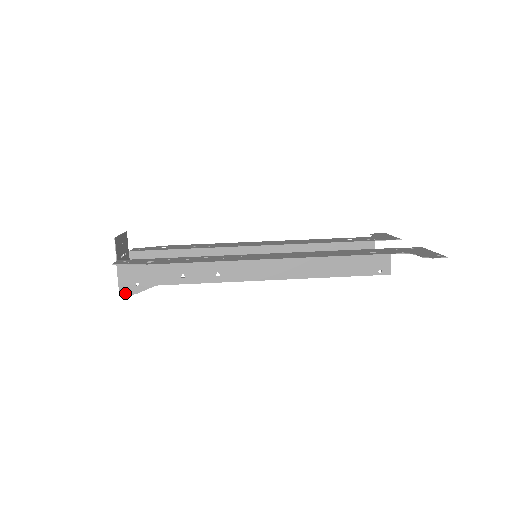
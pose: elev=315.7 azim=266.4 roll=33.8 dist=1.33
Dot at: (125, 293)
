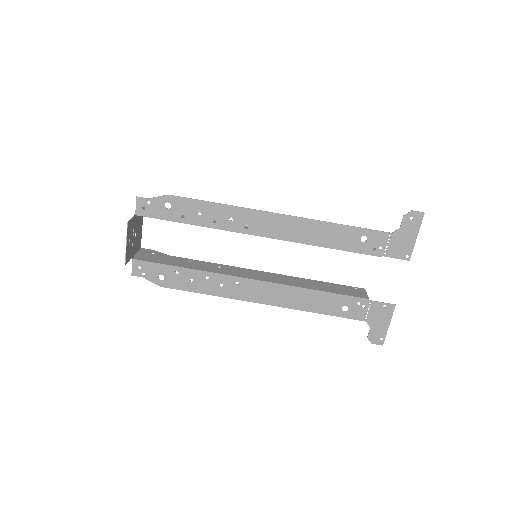
Dot at: (145, 250)
